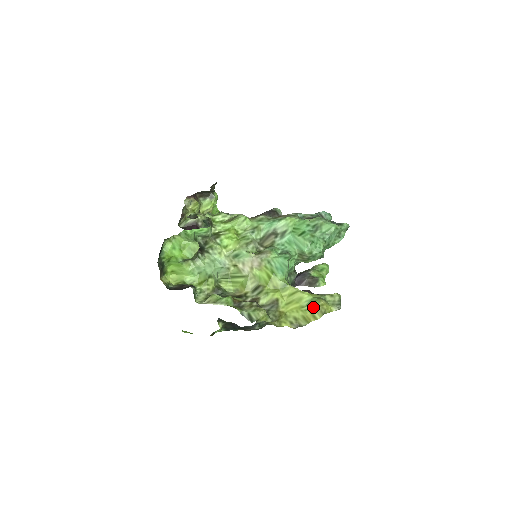
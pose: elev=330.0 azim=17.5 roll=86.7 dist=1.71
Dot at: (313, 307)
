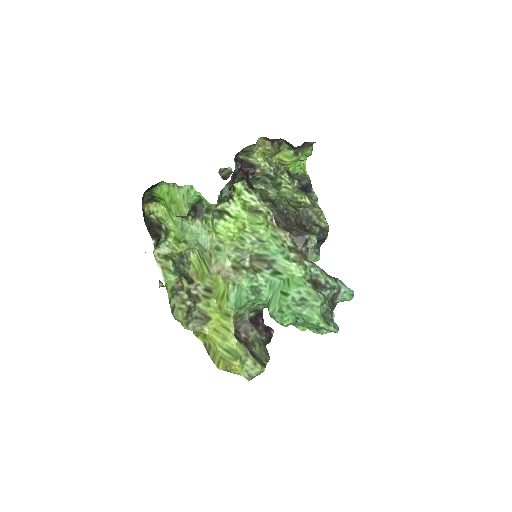
Dot at: (225, 357)
